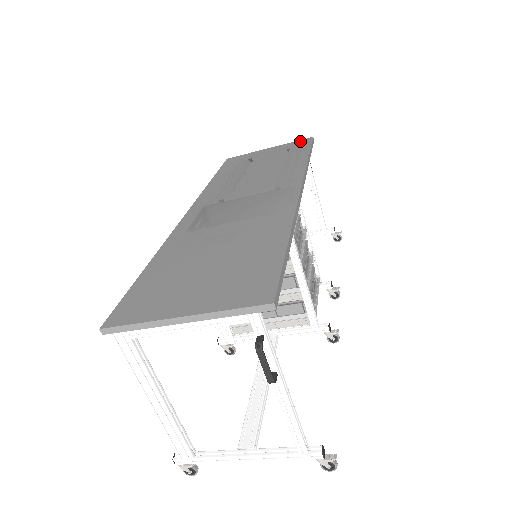
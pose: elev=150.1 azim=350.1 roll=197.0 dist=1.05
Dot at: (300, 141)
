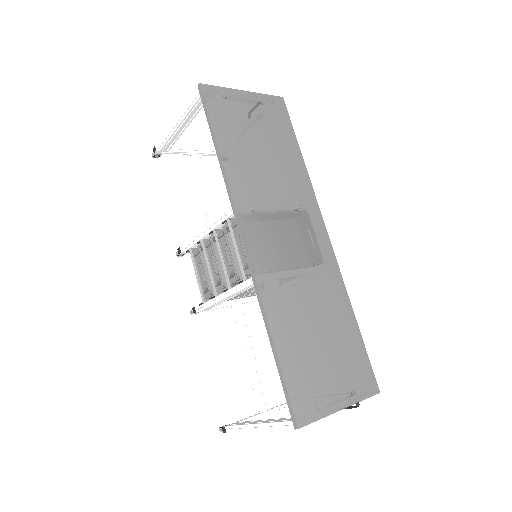
Dot at: (275, 100)
